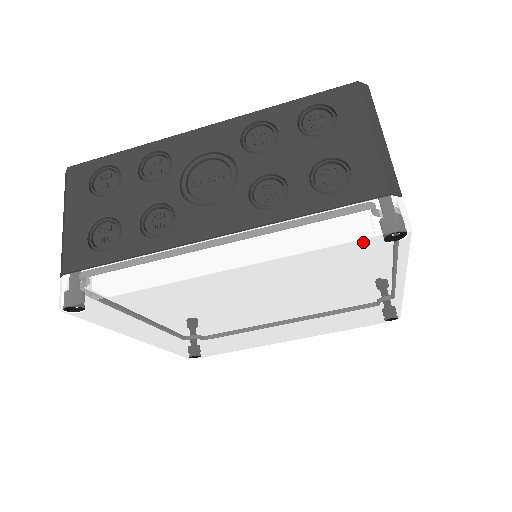
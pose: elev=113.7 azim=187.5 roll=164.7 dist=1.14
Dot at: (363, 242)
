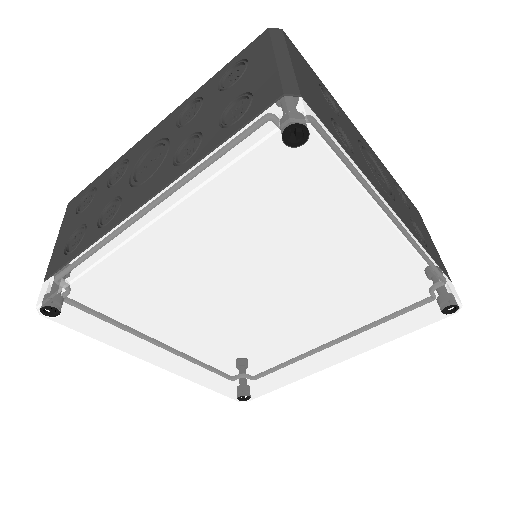
Dot at: (262, 153)
